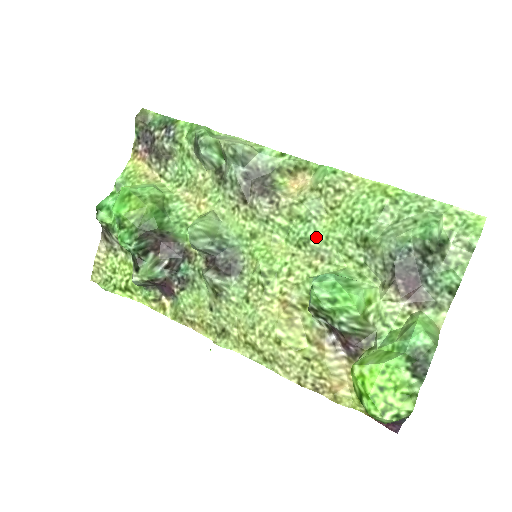
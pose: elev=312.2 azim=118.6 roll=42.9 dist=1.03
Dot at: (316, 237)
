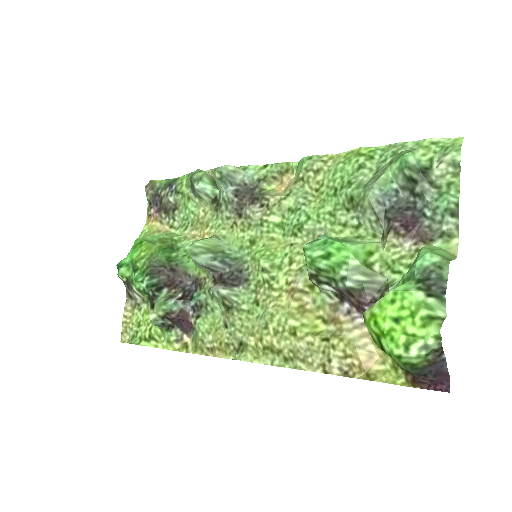
Dot at: (308, 219)
